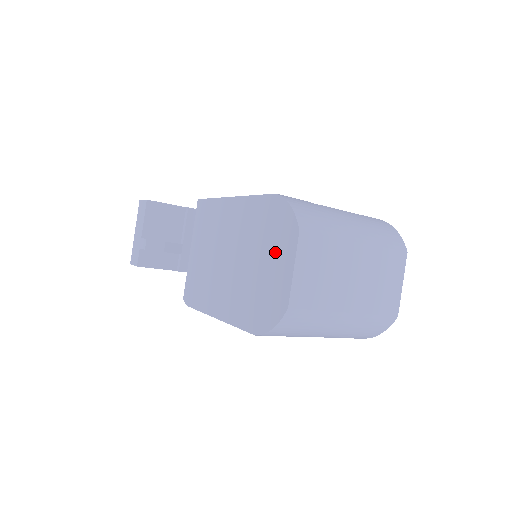
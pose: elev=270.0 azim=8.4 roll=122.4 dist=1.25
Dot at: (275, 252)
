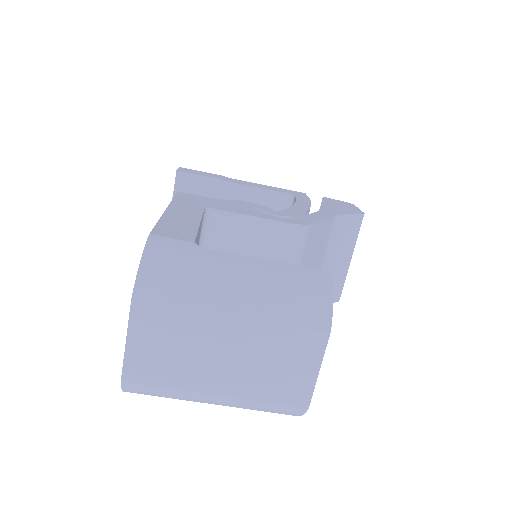
Dot at: occluded
